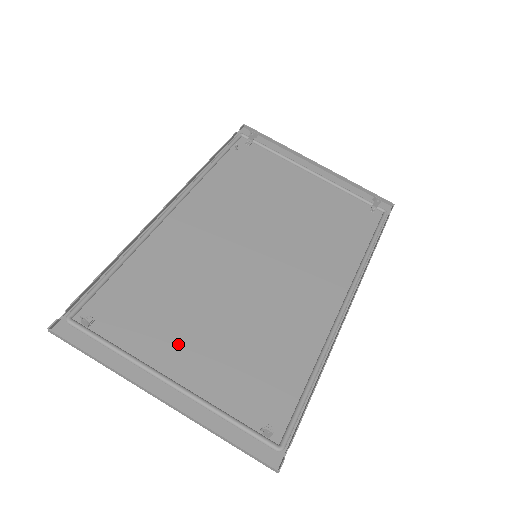
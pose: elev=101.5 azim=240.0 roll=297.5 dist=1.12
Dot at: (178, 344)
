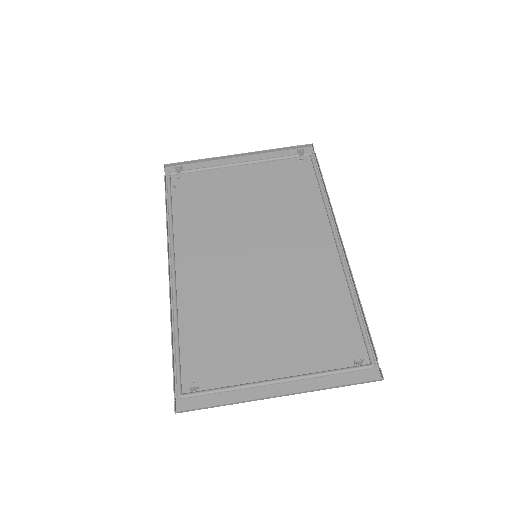
Dot at: (260, 354)
